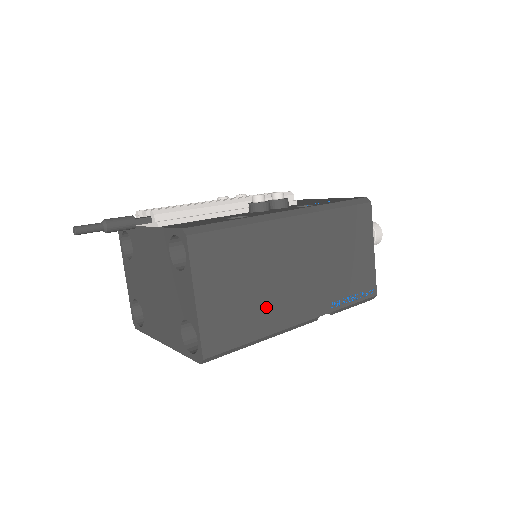
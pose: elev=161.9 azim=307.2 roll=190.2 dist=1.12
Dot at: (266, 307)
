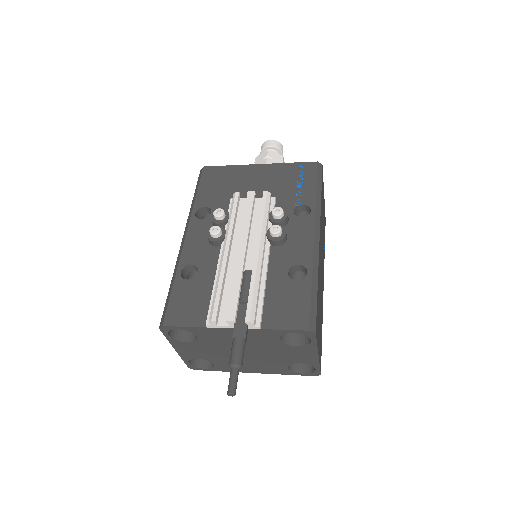
Dot at: (321, 308)
